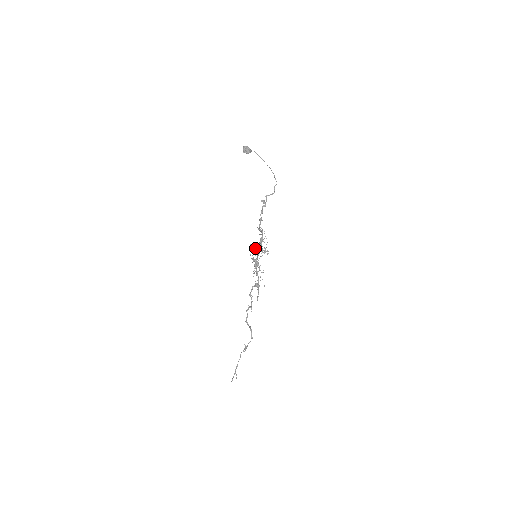
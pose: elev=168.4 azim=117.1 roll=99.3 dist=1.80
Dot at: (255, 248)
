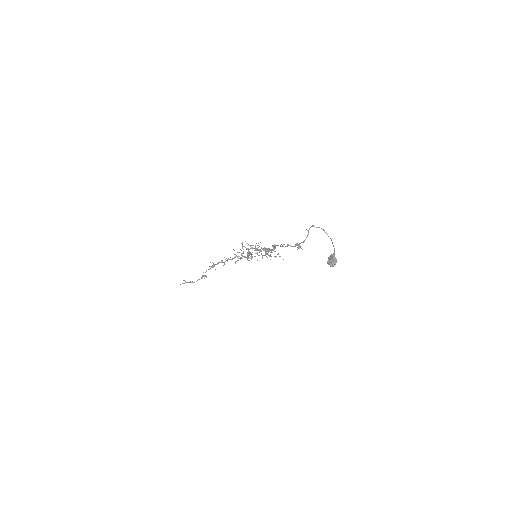
Dot at: occluded
